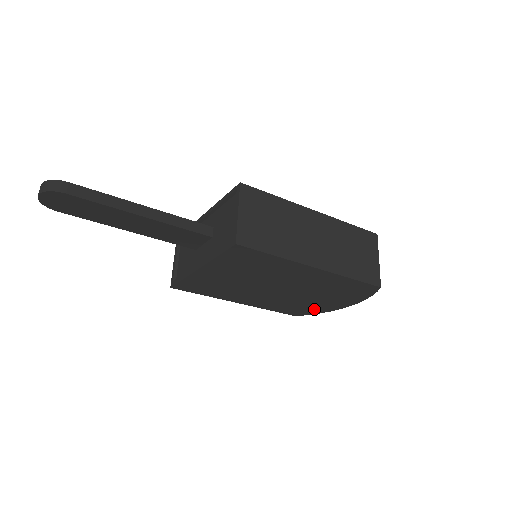
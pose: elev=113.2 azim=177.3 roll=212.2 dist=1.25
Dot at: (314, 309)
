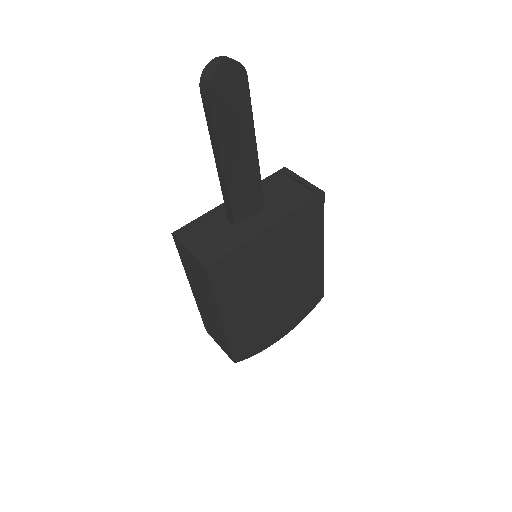
Dot at: (260, 343)
